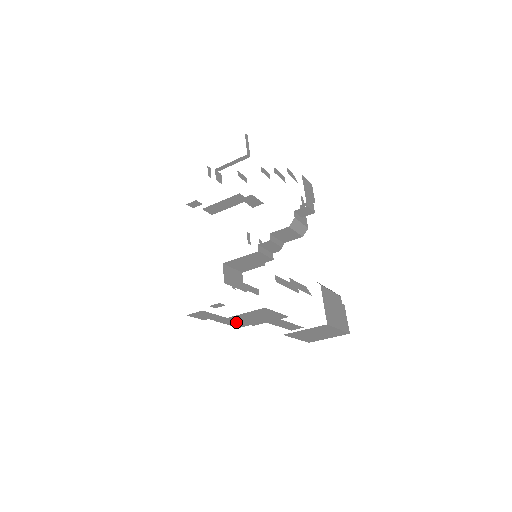
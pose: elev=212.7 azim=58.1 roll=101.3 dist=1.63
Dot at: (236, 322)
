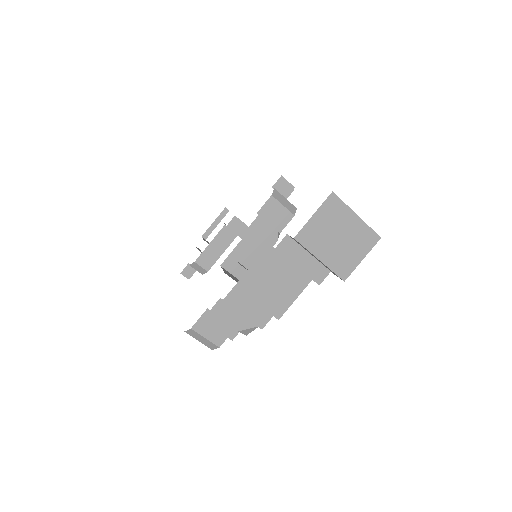
Dot at: (251, 306)
